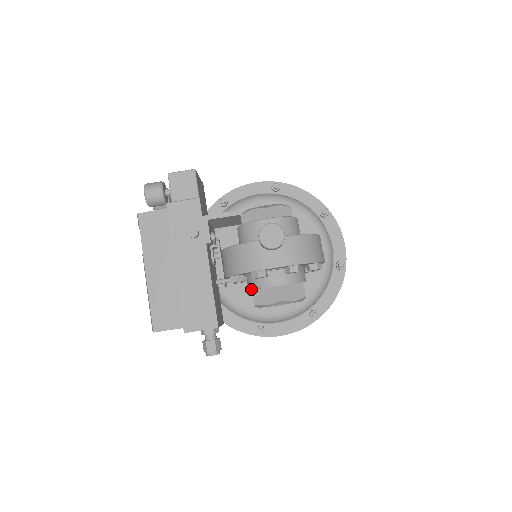
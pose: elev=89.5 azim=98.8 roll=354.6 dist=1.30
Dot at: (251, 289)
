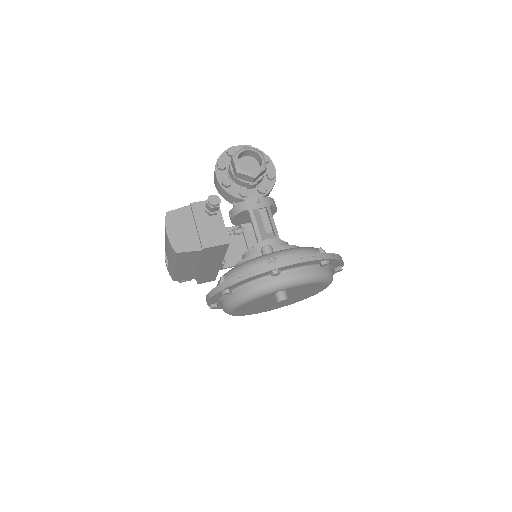
Dot at: (230, 162)
